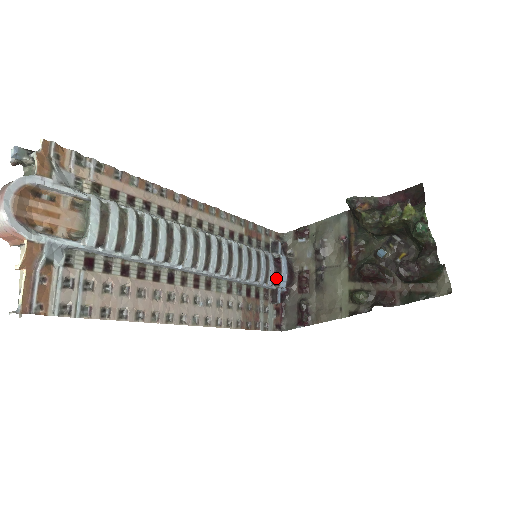
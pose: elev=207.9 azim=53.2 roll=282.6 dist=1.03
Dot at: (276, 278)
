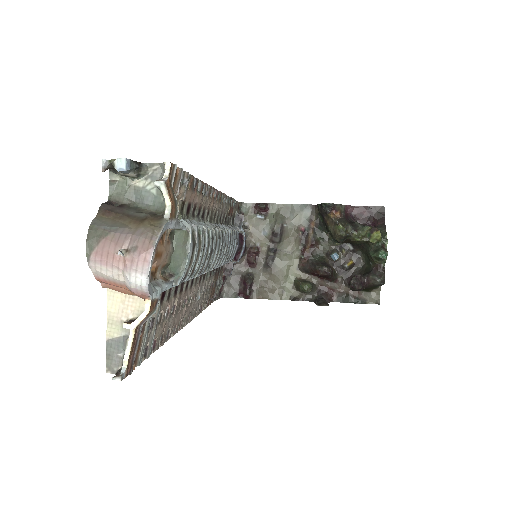
Dot at: (236, 254)
